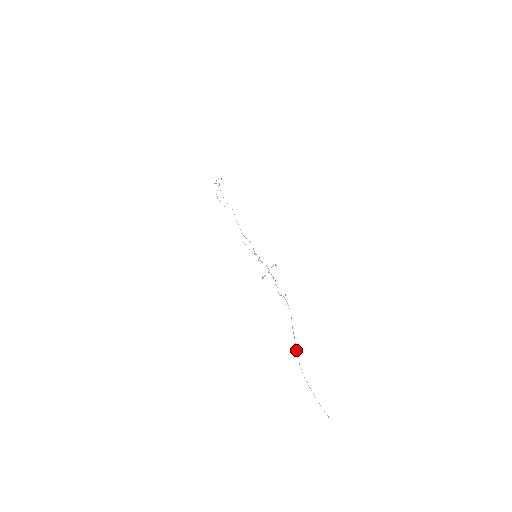
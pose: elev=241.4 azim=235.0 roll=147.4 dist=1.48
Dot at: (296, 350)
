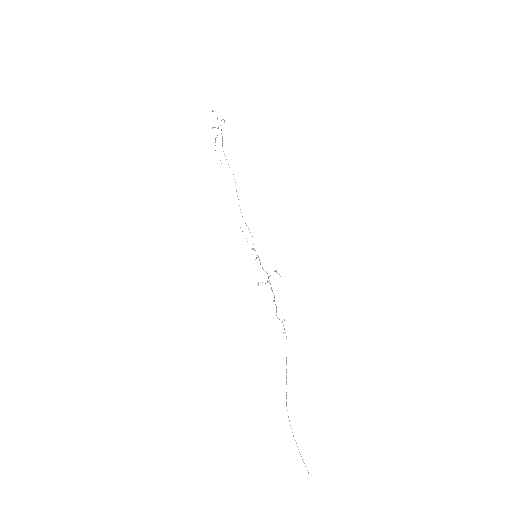
Dot at: occluded
